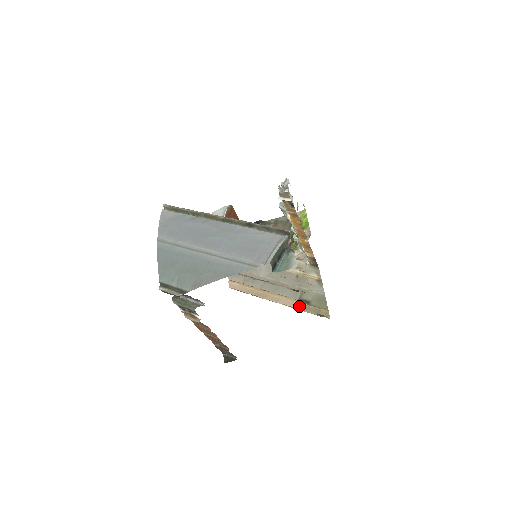
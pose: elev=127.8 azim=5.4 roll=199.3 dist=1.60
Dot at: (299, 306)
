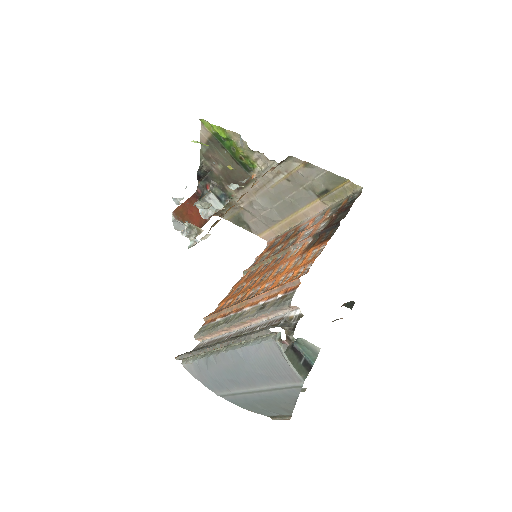
Dot at: (326, 202)
